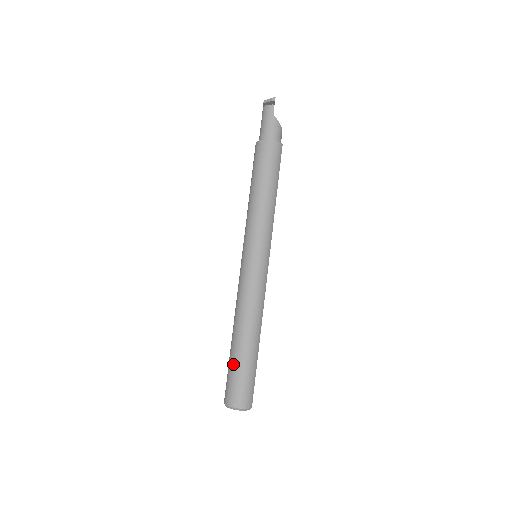
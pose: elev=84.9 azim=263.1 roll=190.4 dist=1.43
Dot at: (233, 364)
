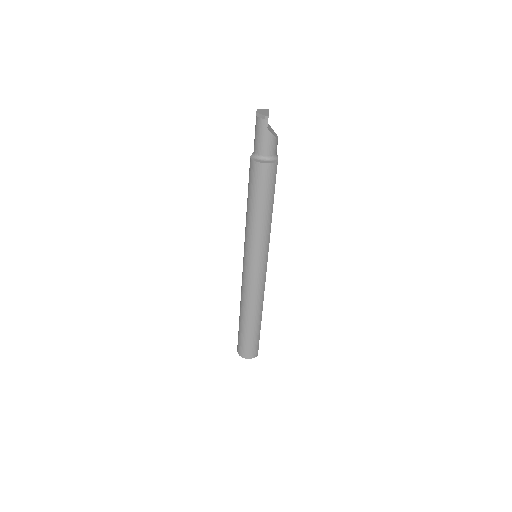
Dot at: (242, 333)
